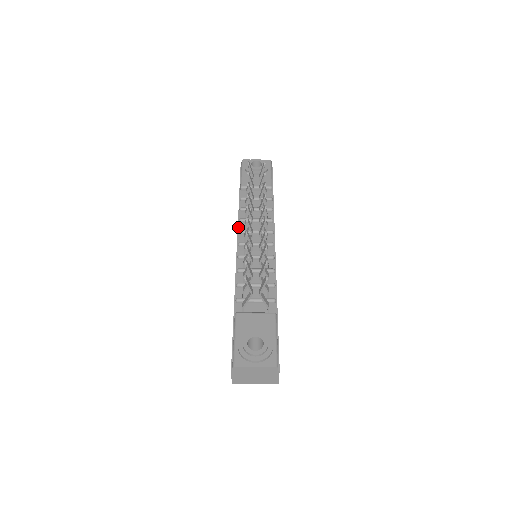
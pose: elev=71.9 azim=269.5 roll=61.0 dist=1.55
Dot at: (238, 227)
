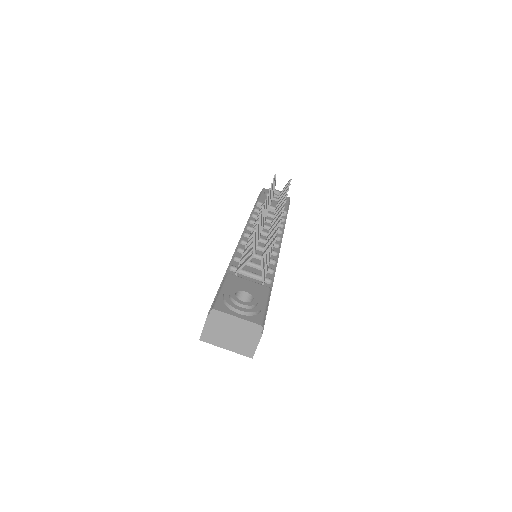
Dot at: (246, 225)
